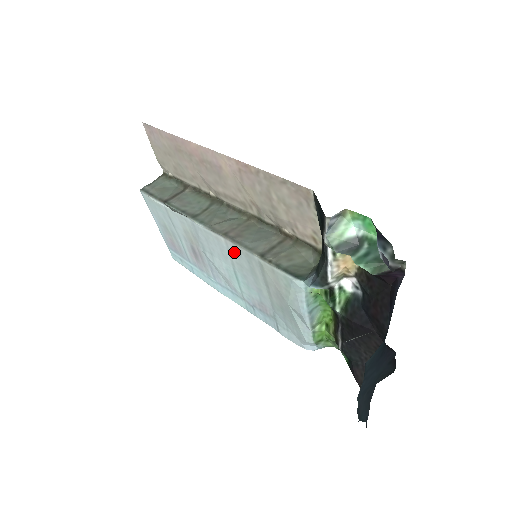
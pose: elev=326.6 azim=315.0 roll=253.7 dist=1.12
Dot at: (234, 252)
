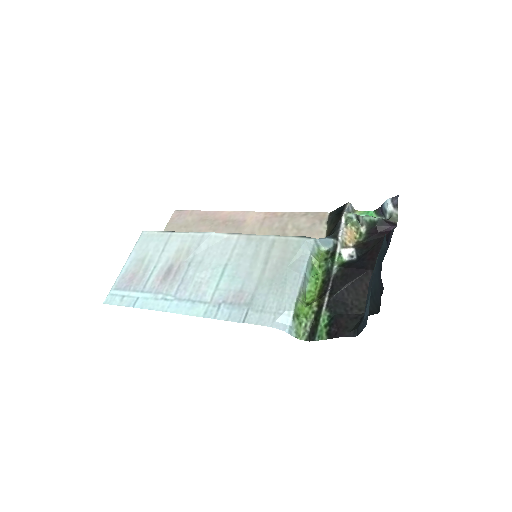
Dot at: (243, 244)
